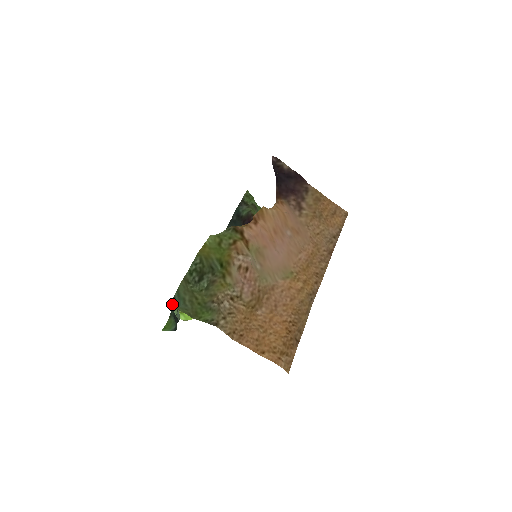
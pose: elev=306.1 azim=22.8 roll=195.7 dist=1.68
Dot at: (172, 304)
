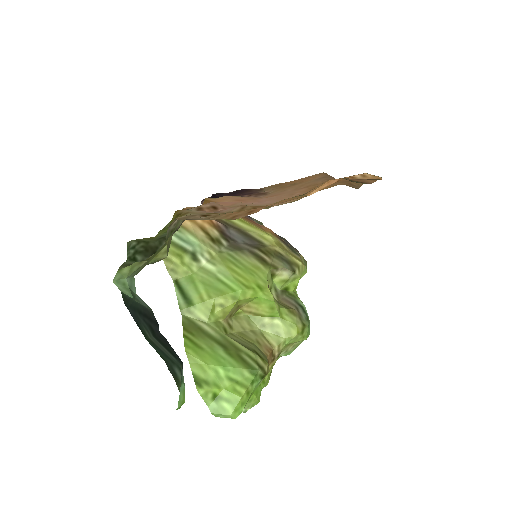
Dot at: (130, 312)
